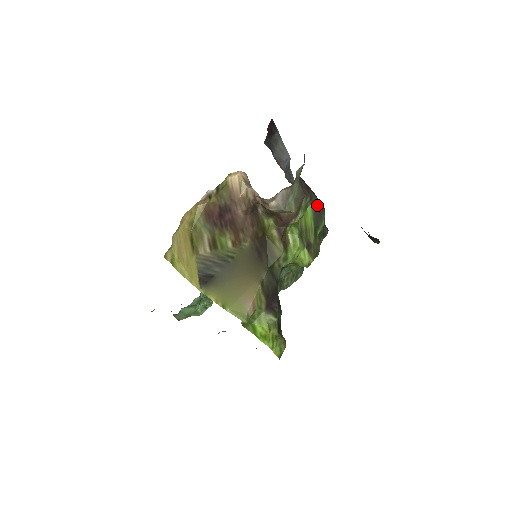
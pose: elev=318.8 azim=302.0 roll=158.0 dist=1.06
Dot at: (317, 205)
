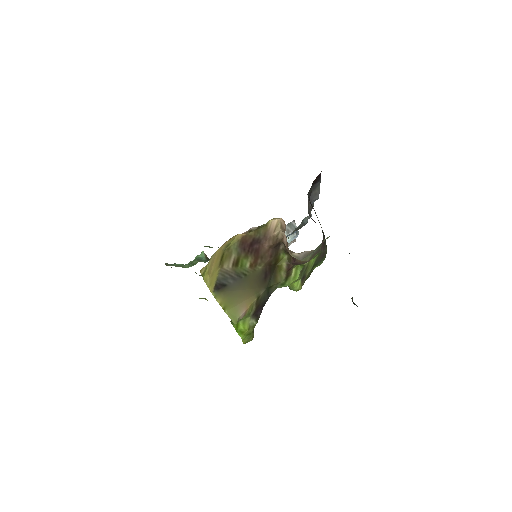
Dot at: occluded
